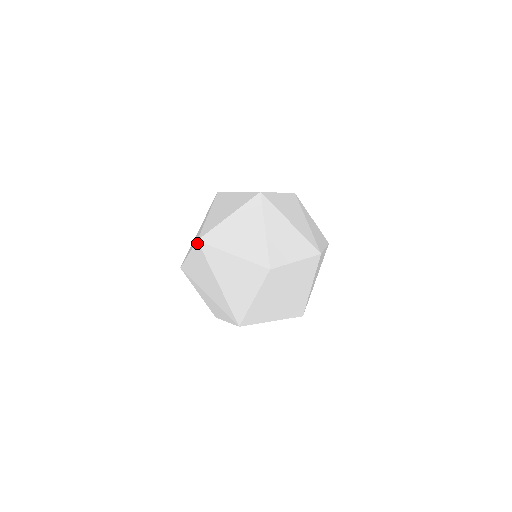
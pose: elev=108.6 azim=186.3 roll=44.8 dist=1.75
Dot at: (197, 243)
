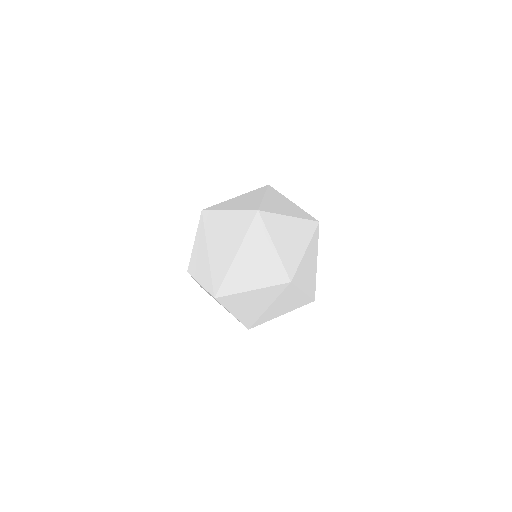
Dot at: (255, 211)
